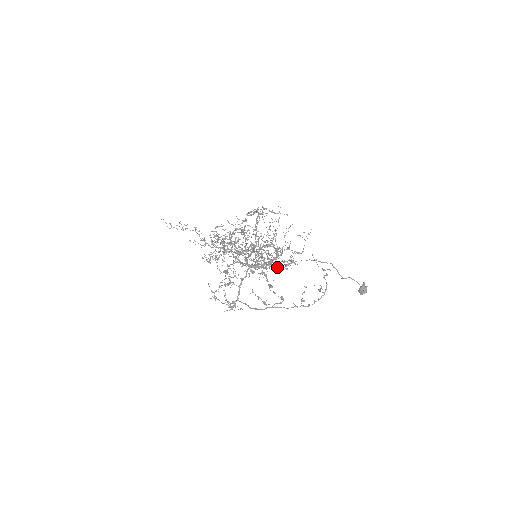
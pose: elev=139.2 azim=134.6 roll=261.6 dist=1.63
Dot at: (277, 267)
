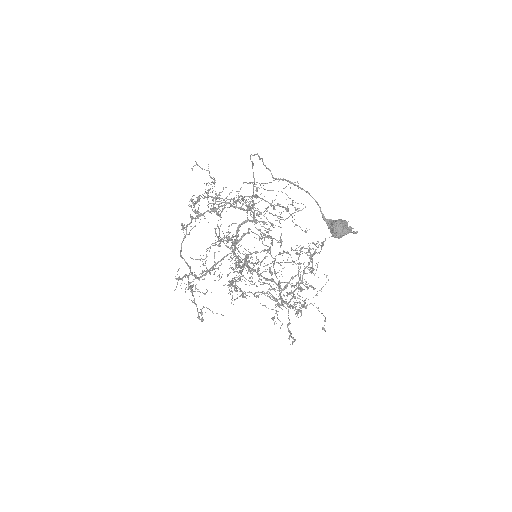
Dot at: (286, 282)
